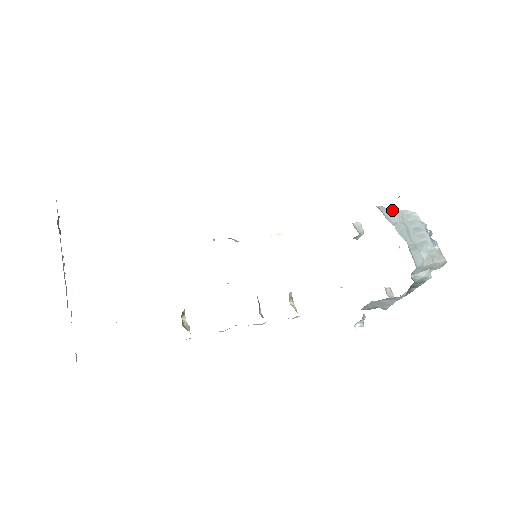
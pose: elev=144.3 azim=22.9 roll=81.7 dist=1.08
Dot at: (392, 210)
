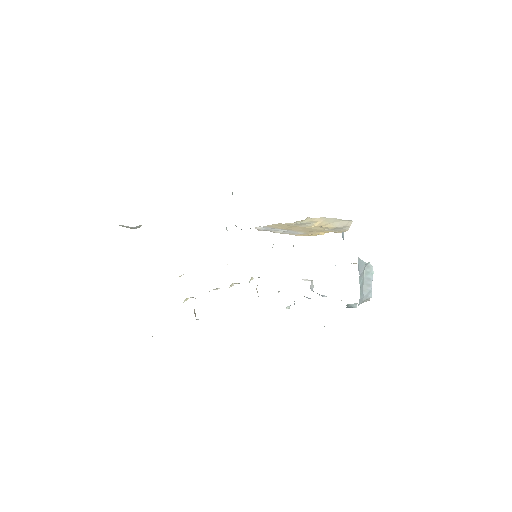
Dot at: (363, 262)
